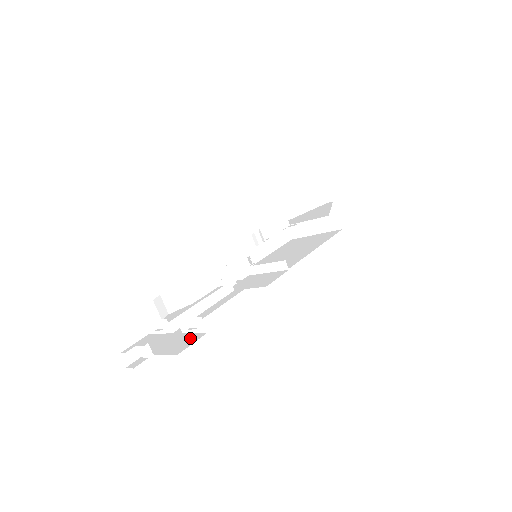
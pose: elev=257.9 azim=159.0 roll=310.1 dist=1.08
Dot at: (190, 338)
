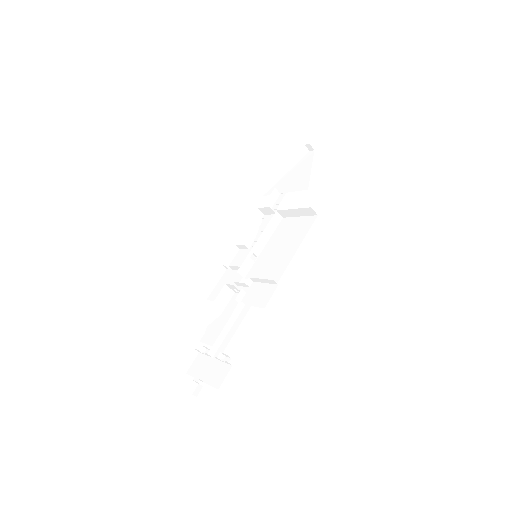
Dot at: (223, 370)
